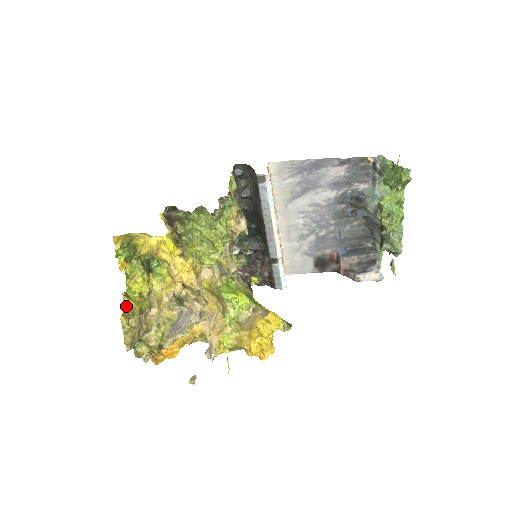
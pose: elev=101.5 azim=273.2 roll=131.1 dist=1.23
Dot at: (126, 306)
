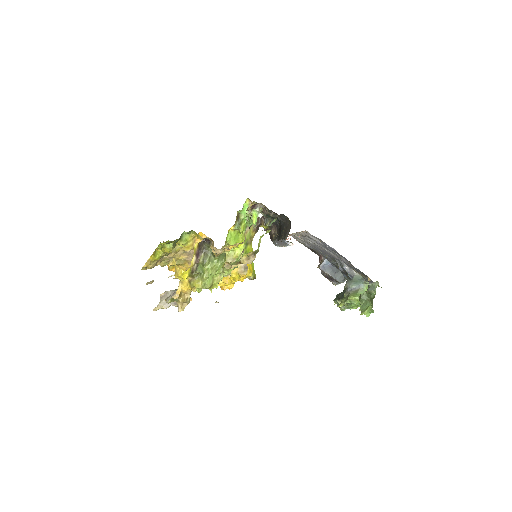
Dot at: (151, 259)
